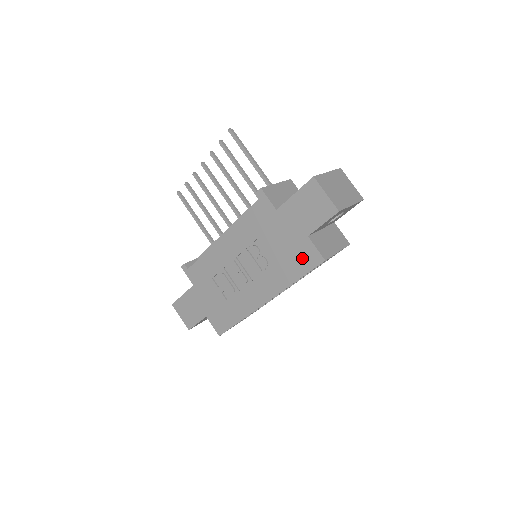
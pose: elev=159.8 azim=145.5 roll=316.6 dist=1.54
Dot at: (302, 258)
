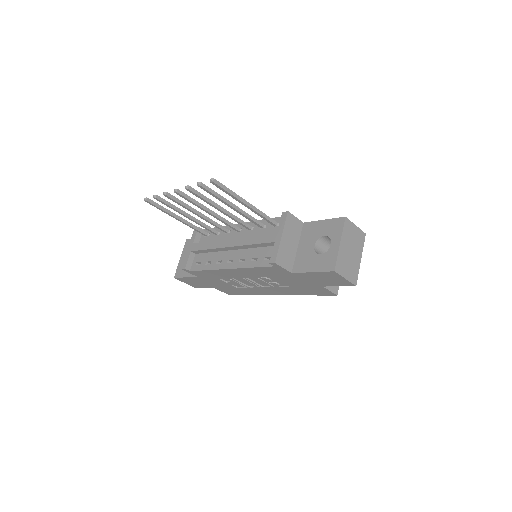
Dot at: (315, 291)
